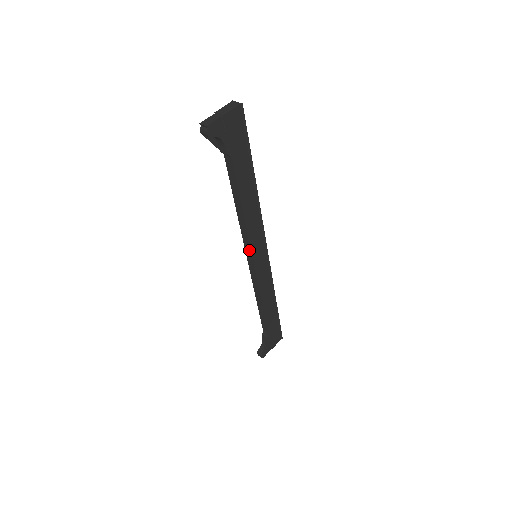
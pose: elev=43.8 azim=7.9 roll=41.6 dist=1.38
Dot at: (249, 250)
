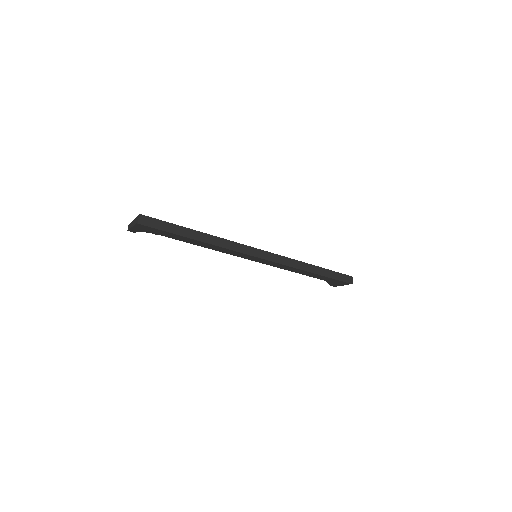
Dot at: occluded
